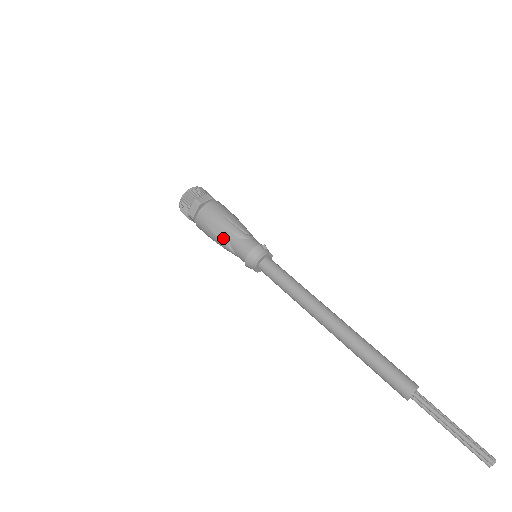
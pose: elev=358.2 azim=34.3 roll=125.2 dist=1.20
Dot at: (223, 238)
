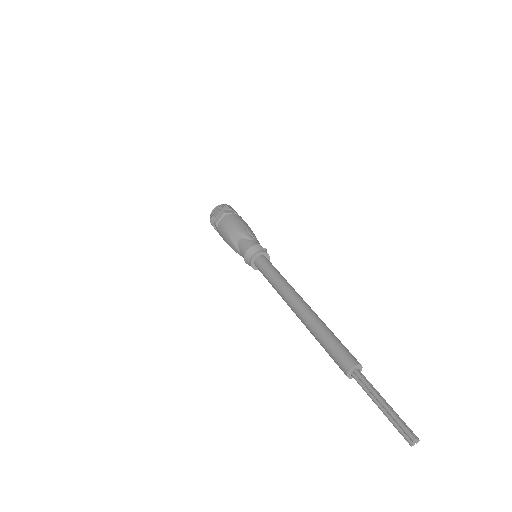
Dot at: (234, 238)
